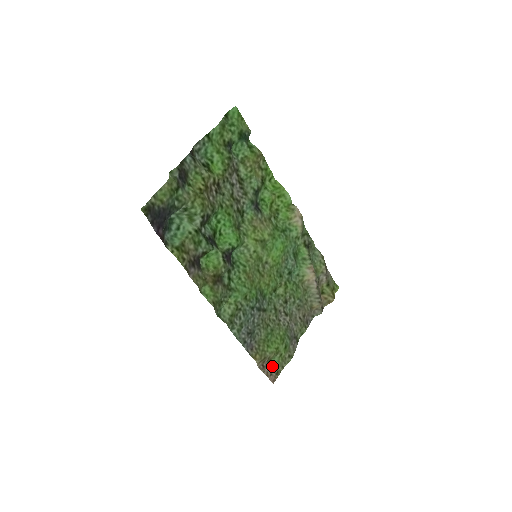
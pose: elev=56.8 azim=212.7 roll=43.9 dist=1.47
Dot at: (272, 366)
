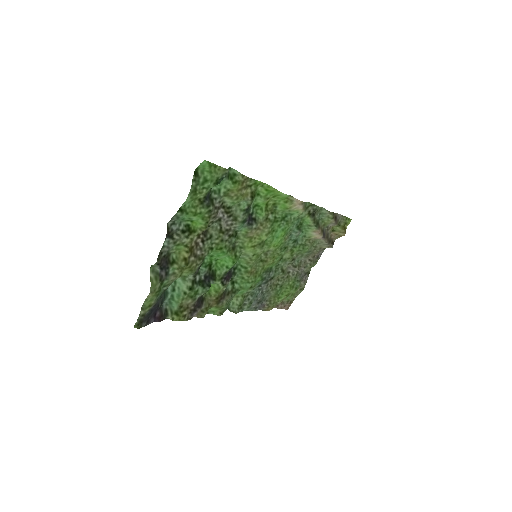
Dot at: (285, 301)
